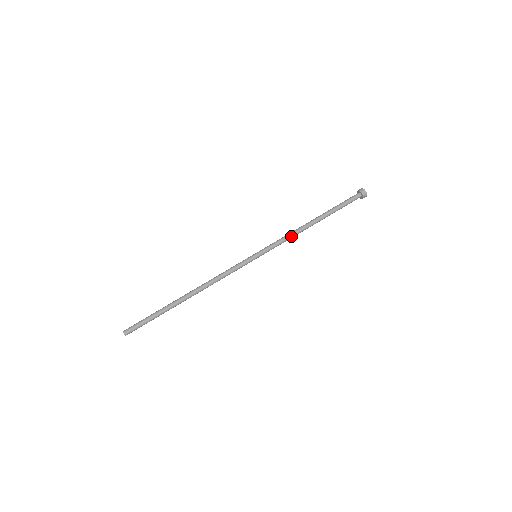
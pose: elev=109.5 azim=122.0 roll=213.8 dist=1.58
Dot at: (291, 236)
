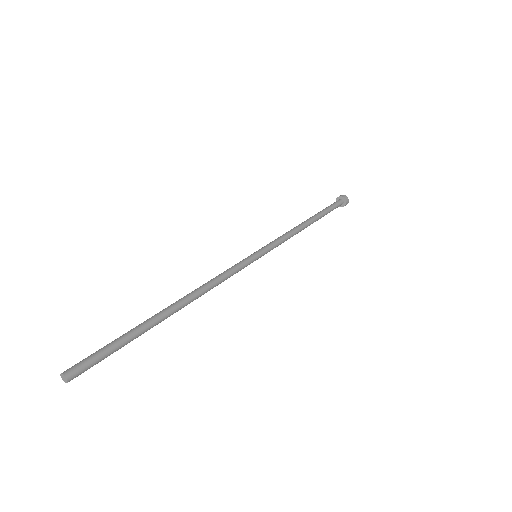
Dot at: (289, 233)
